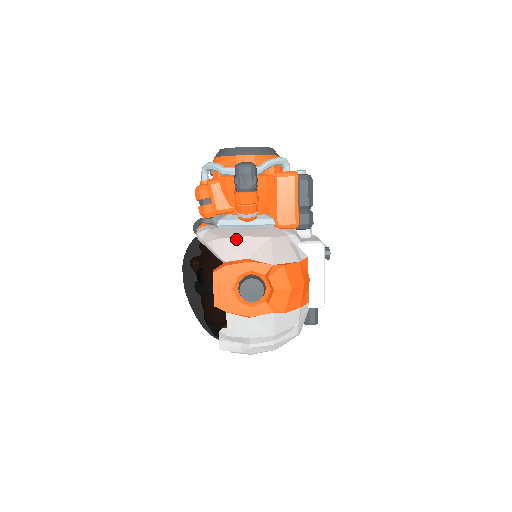
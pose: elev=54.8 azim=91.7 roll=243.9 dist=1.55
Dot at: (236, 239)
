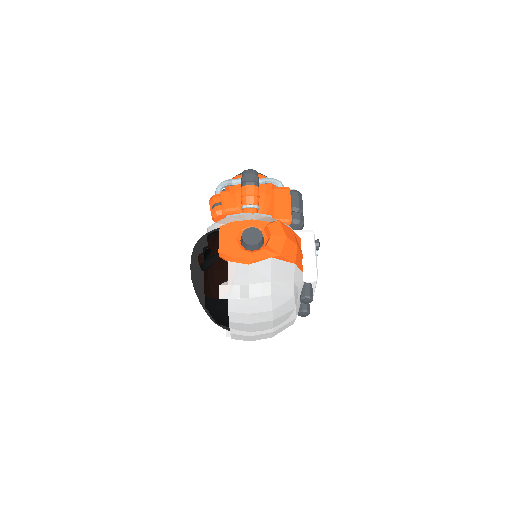
Dot at: (240, 216)
